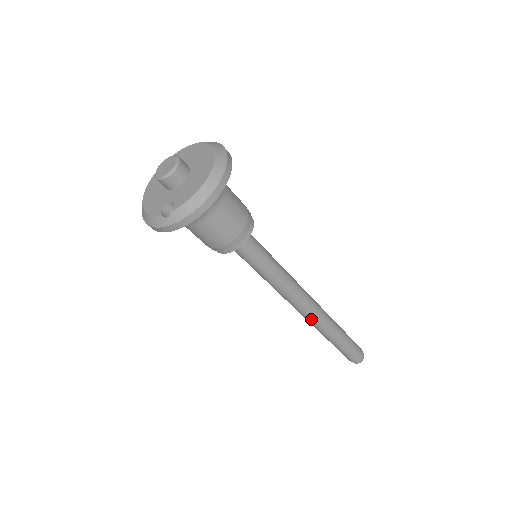
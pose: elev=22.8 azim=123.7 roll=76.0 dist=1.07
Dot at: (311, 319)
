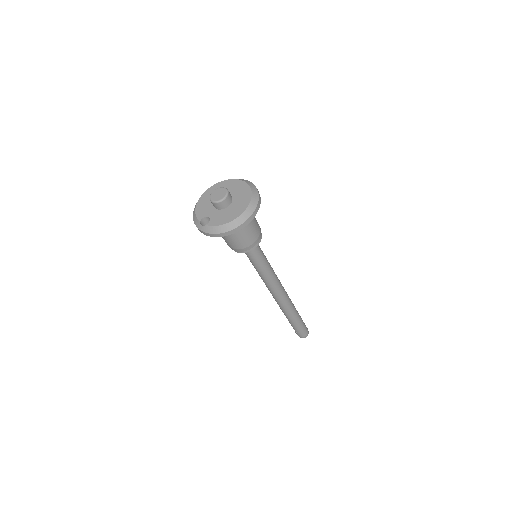
Dot at: (277, 302)
